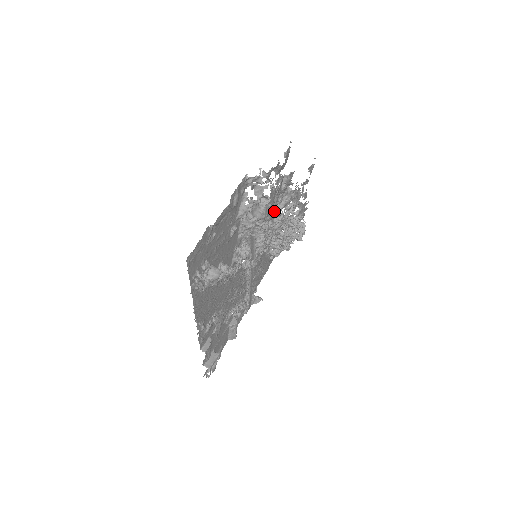
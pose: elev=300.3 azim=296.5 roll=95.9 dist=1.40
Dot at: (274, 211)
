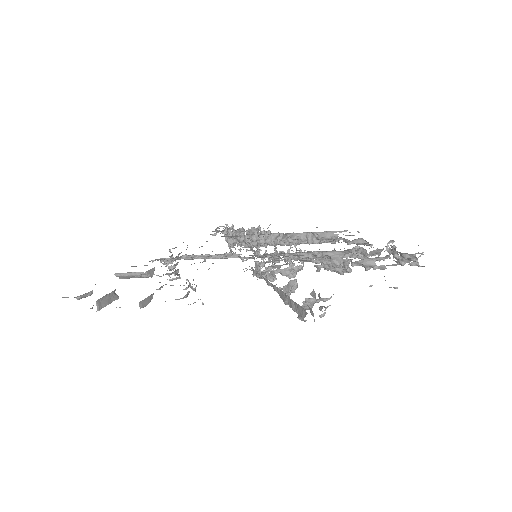
Dot at: occluded
